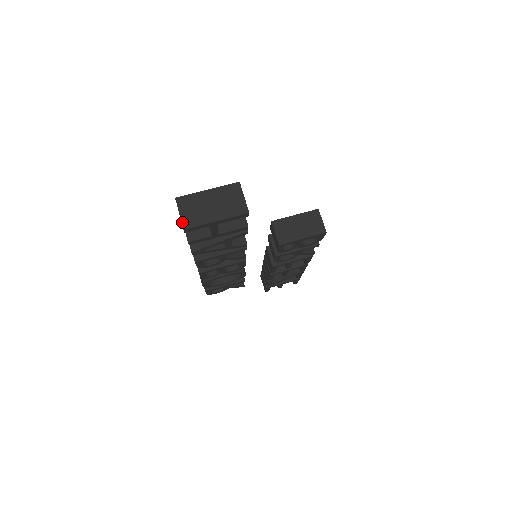
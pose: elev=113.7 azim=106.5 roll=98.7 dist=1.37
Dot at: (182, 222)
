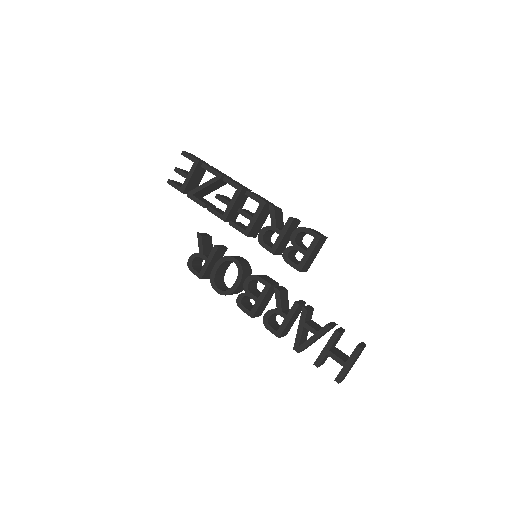
Dot at: occluded
